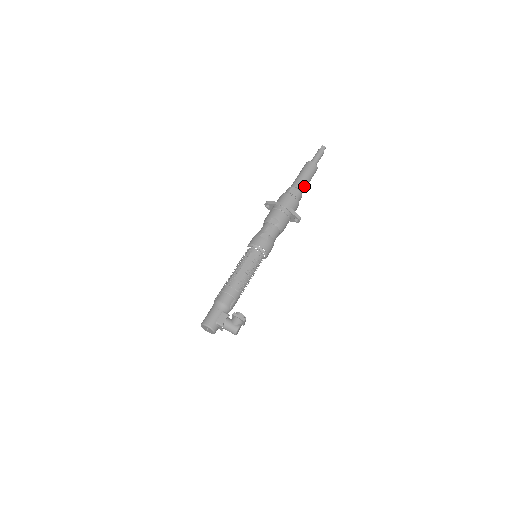
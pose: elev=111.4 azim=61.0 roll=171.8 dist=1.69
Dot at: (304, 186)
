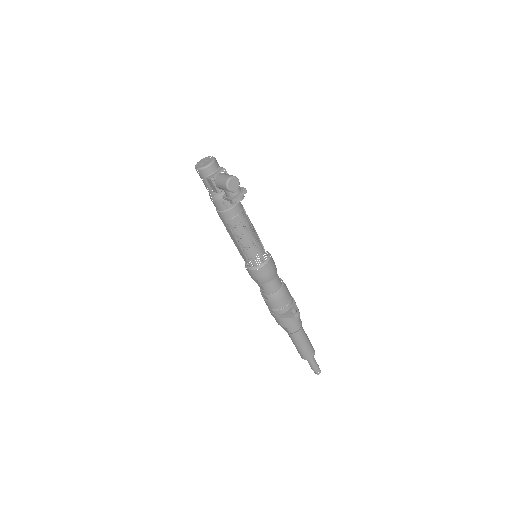
Dot at: (304, 332)
